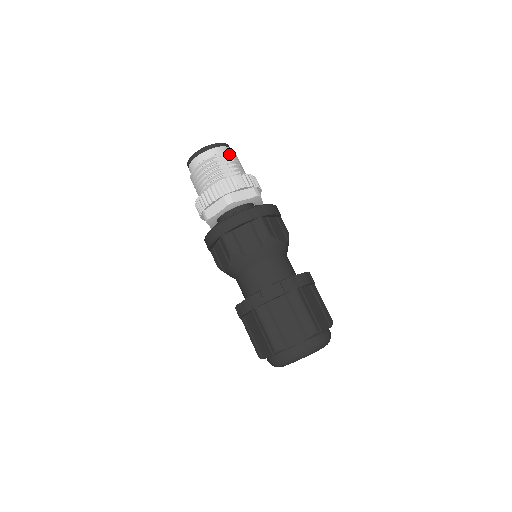
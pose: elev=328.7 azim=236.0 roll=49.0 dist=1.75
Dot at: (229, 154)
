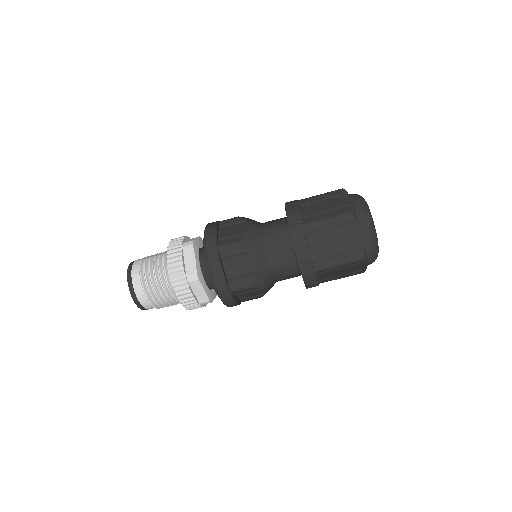
Dot at: occluded
